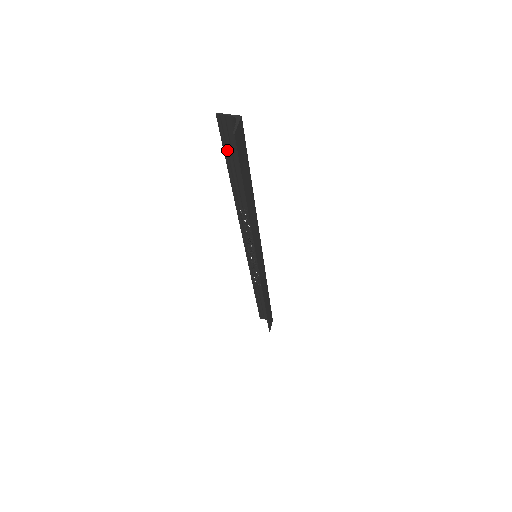
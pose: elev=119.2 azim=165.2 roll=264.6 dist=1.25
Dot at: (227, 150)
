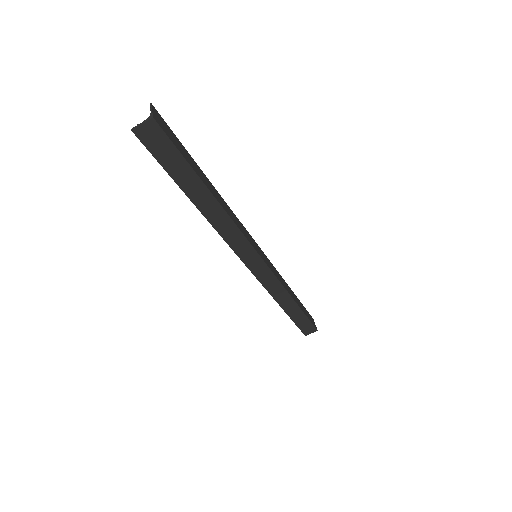
Dot at: (177, 142)
